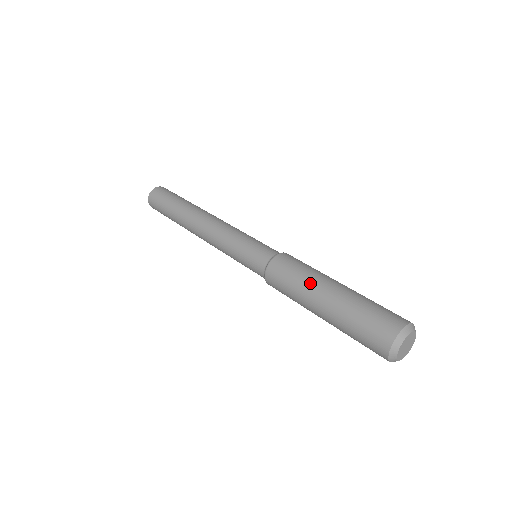
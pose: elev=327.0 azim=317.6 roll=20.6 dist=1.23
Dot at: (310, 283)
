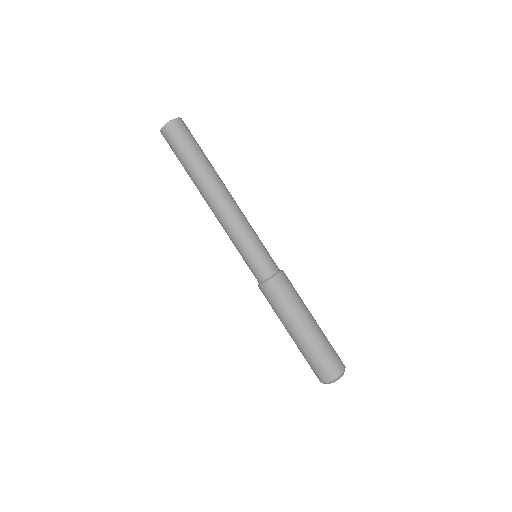
Dot at: (298, 313)
